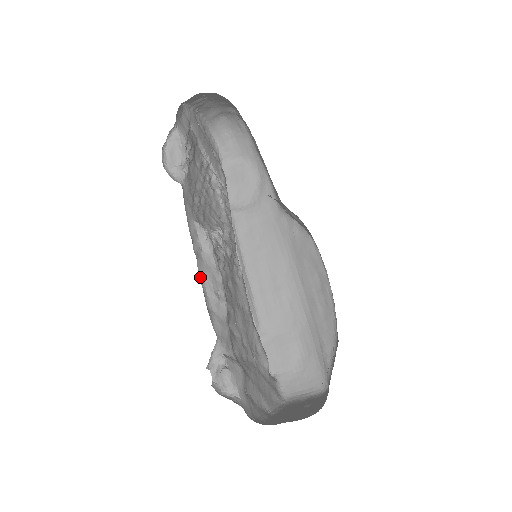
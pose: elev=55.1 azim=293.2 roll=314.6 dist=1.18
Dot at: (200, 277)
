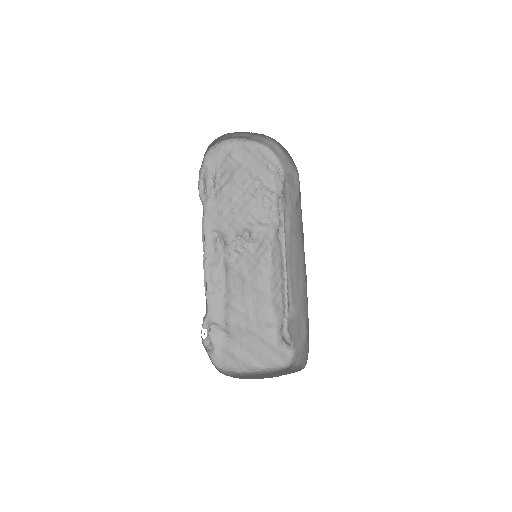
Dot at: (205, 270)
